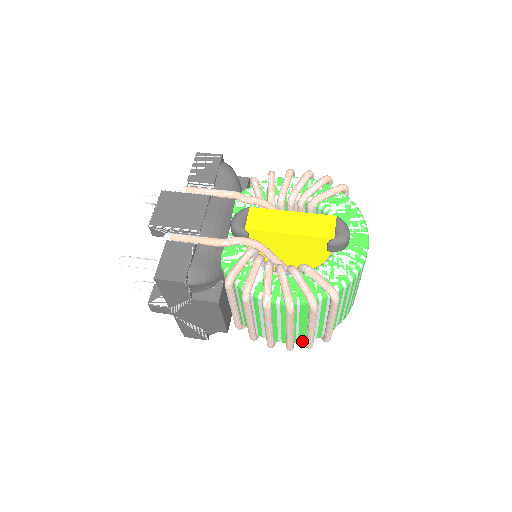
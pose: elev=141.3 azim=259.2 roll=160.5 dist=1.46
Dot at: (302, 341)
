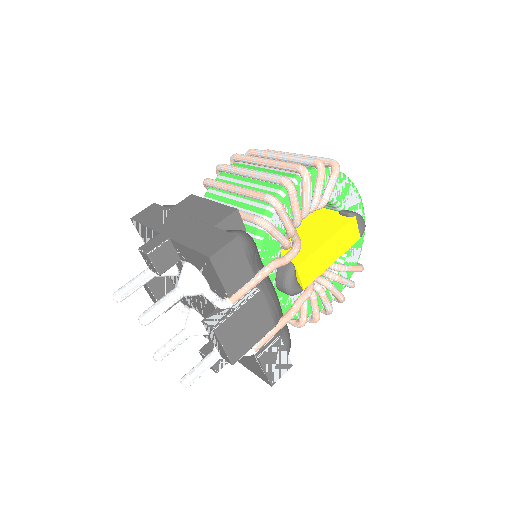
Dot at: occluded
